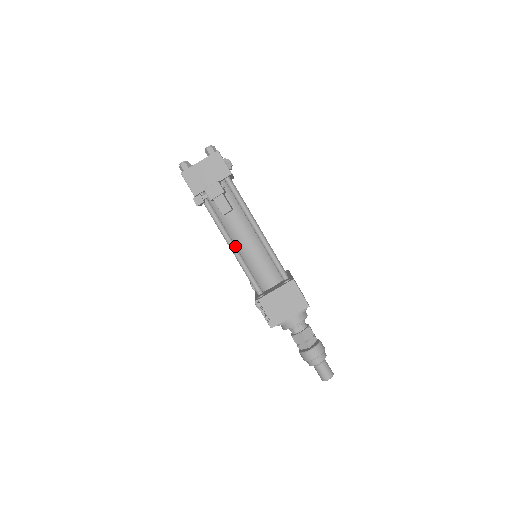
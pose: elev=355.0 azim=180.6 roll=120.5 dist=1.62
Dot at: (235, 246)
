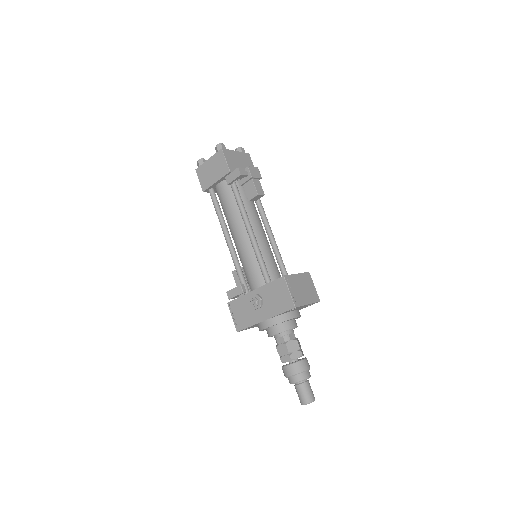
Dot at: (253, 231)
